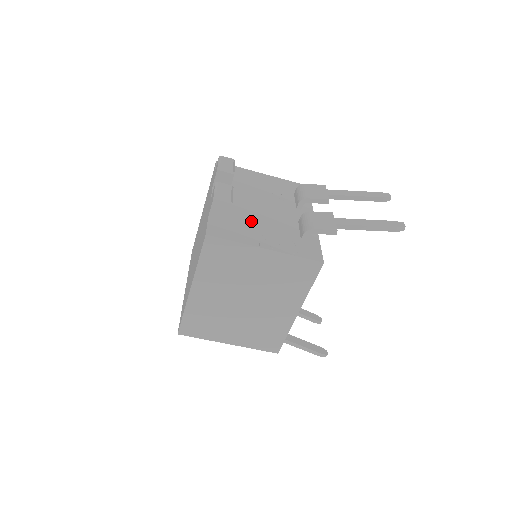
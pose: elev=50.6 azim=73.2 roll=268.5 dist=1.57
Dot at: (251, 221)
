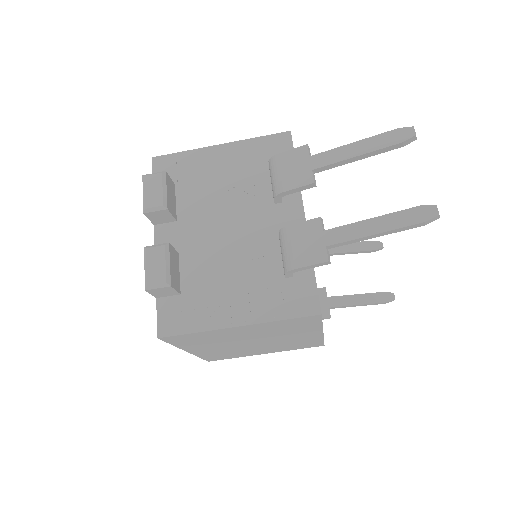
Dot at: (212, 275)
